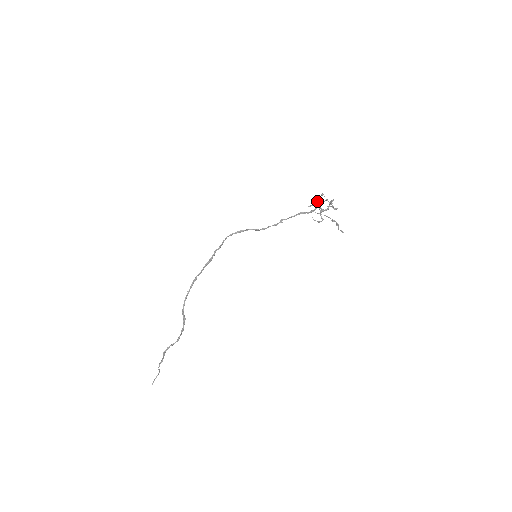
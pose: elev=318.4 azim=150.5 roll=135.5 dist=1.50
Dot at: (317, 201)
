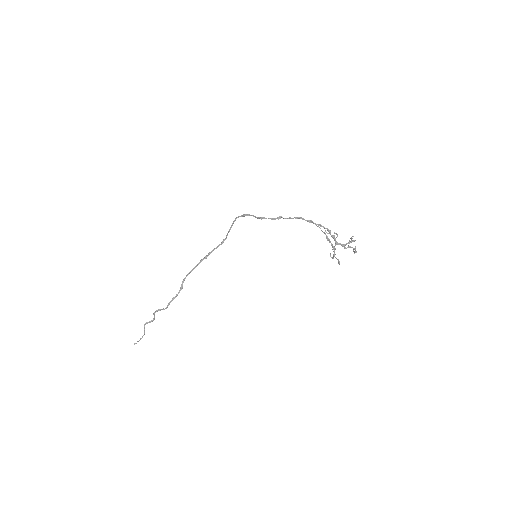
Dot at: (336, 233)
